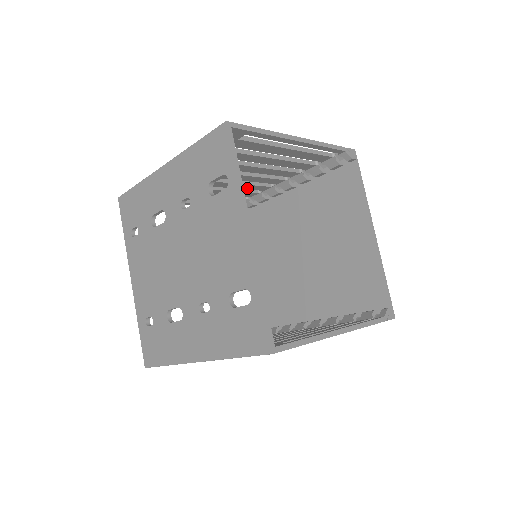
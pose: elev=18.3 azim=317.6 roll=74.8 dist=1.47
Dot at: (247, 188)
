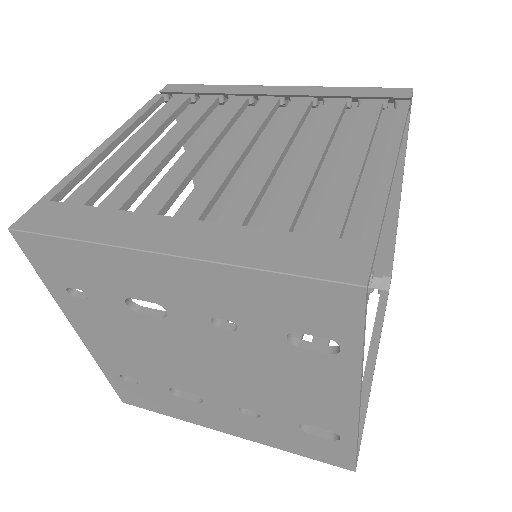
Dot at: occluded
